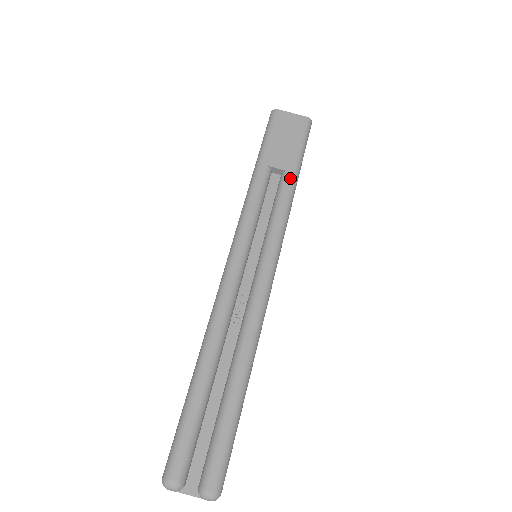
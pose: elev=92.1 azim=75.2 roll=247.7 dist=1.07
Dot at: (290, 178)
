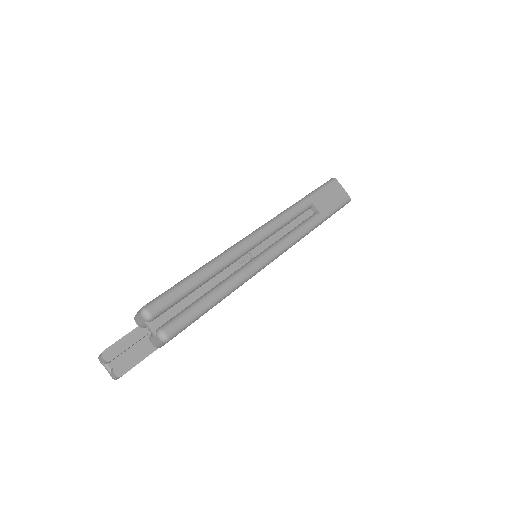
Dot at: (319, 218)
